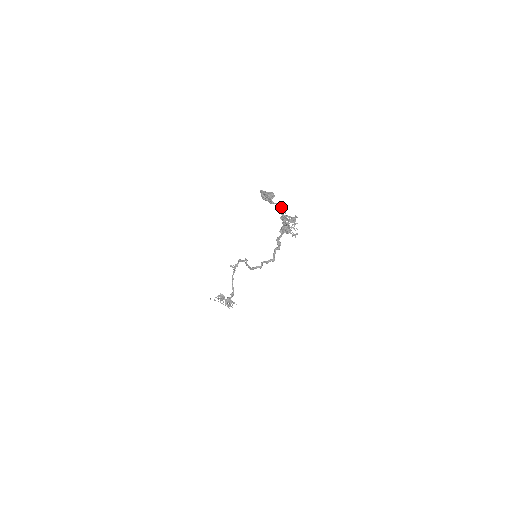
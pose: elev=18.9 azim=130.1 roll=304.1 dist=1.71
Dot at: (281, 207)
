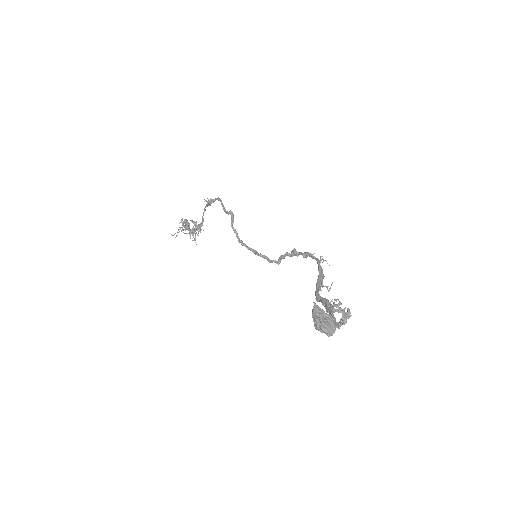
Dot at: (335, 319)
